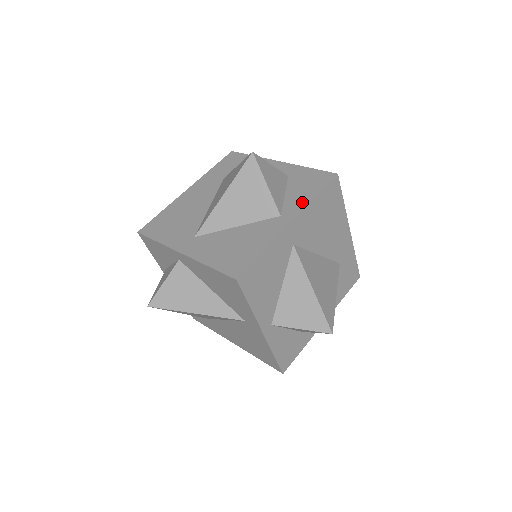
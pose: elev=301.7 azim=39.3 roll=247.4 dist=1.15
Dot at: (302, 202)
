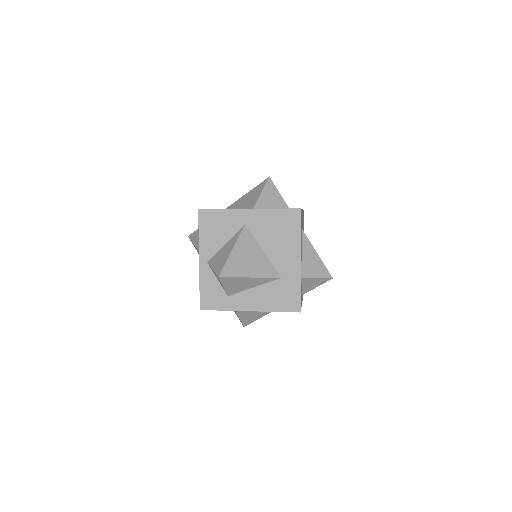
Dot at: occluded
